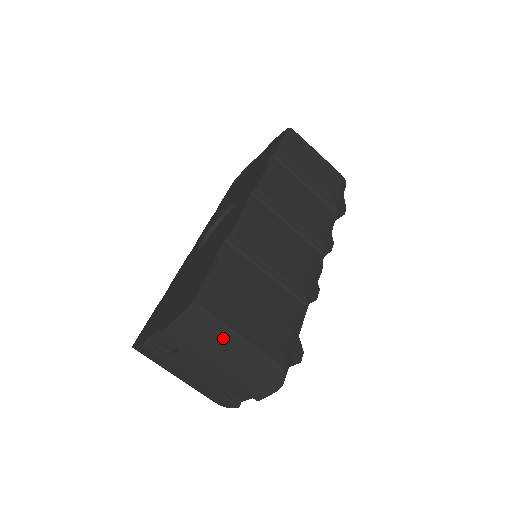
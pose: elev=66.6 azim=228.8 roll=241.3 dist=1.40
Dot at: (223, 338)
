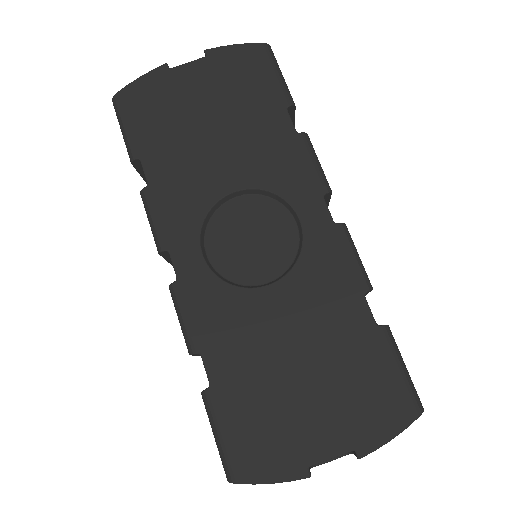
Dot at: occluded
